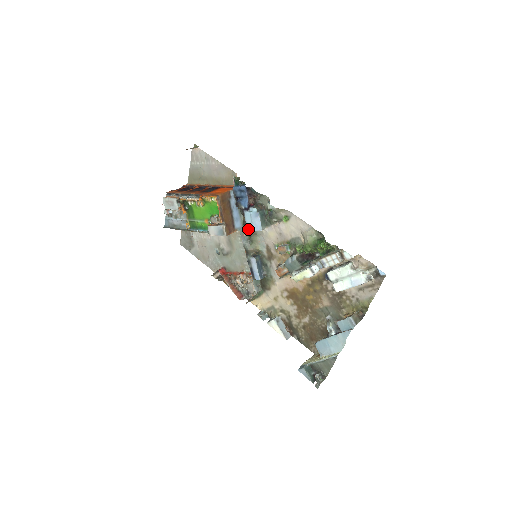
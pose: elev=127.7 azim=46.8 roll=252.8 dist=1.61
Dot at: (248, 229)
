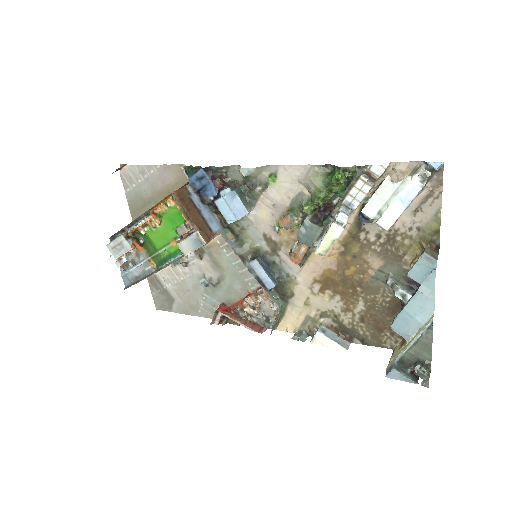
Dot at: (230, 223)
